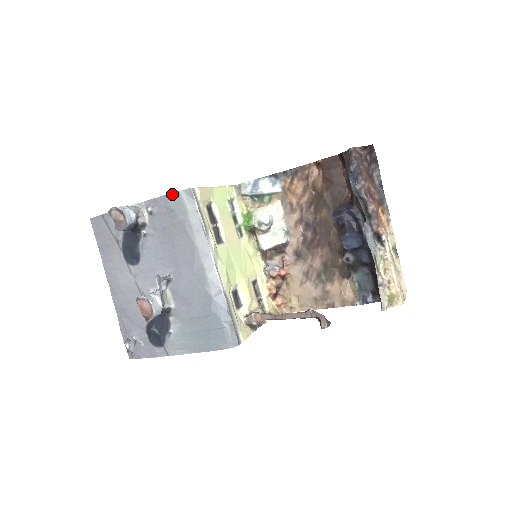
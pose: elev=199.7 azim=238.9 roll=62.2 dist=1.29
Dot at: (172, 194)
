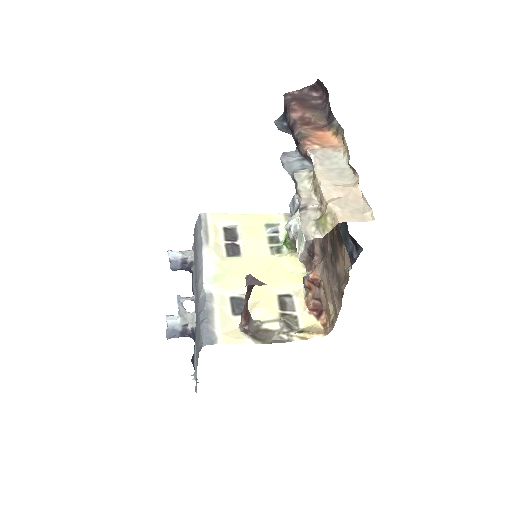
Dot at: (195, 226)
